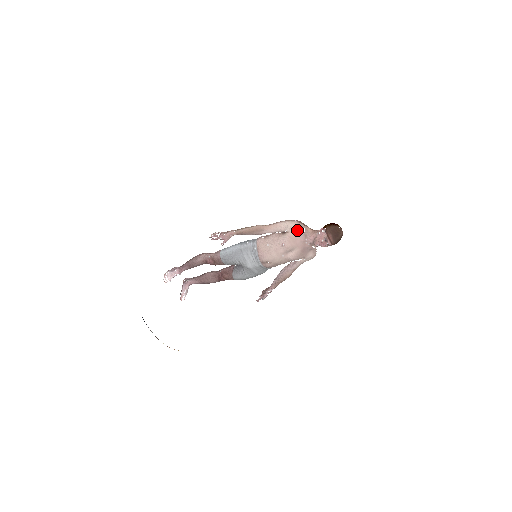
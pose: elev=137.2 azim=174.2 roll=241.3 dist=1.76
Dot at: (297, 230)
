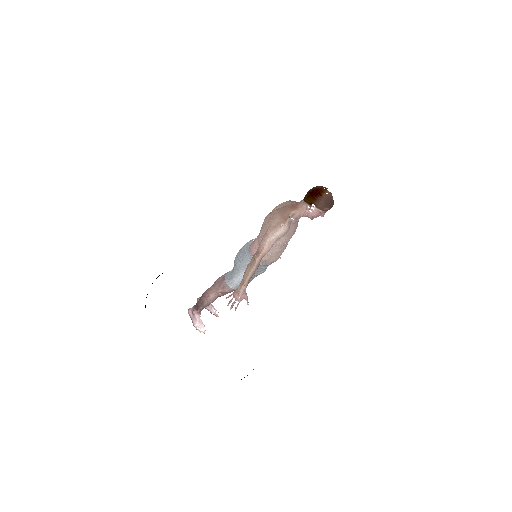
Dot at: (289, 228)
